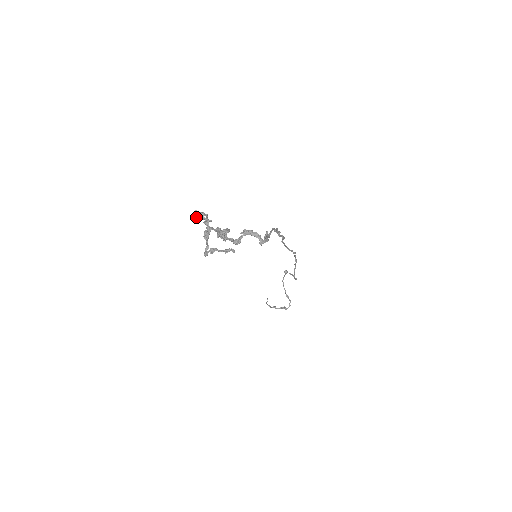
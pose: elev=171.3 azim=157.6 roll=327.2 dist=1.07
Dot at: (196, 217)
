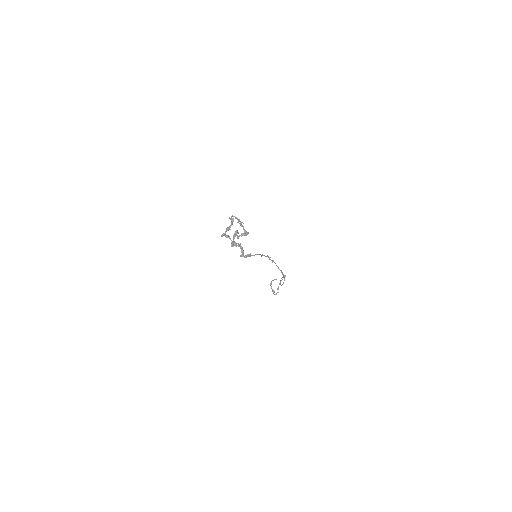
Dot at: (230, 218)
